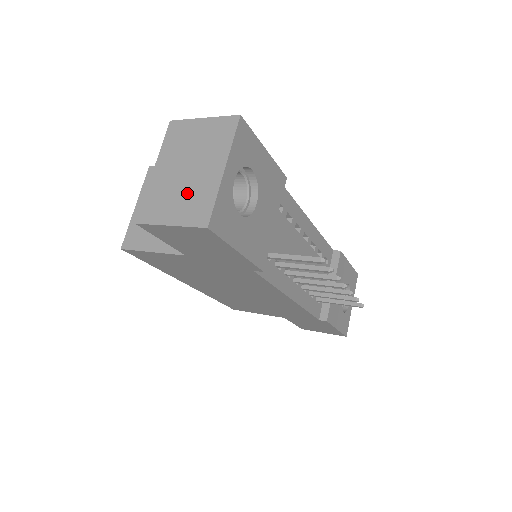
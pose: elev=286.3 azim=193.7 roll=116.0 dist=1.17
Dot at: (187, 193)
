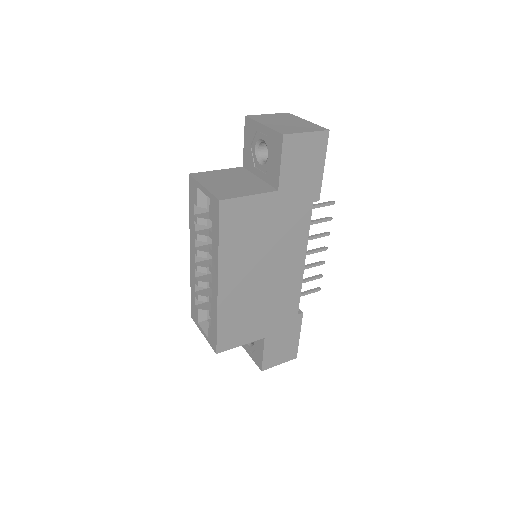
Dot at: (299, 126)
